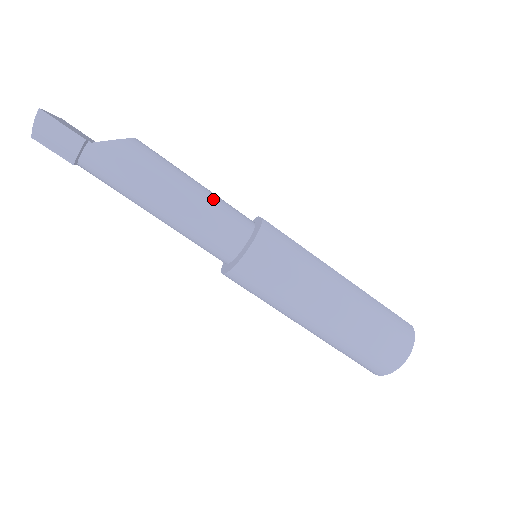
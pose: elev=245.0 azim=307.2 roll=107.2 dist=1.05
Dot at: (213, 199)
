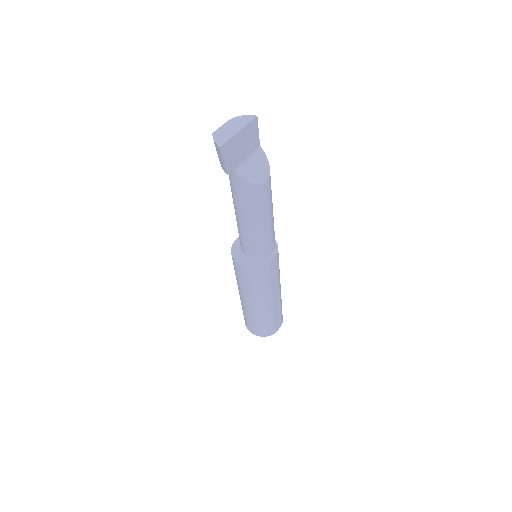
Dot at: (261, 236)
